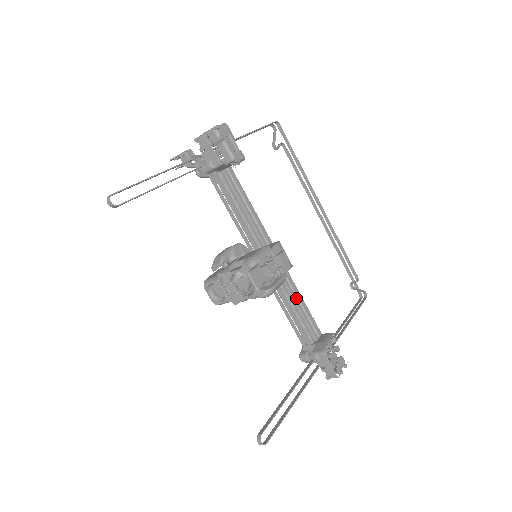
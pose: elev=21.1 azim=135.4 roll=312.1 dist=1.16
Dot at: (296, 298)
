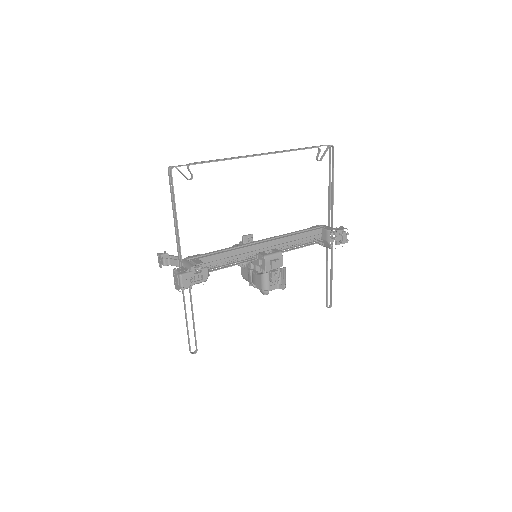
Dot at: (294, 241)
